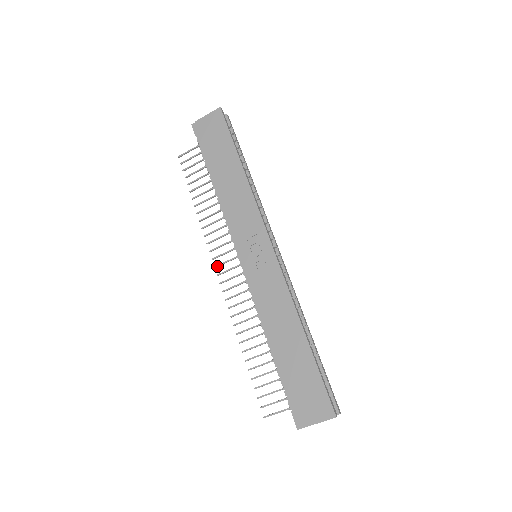
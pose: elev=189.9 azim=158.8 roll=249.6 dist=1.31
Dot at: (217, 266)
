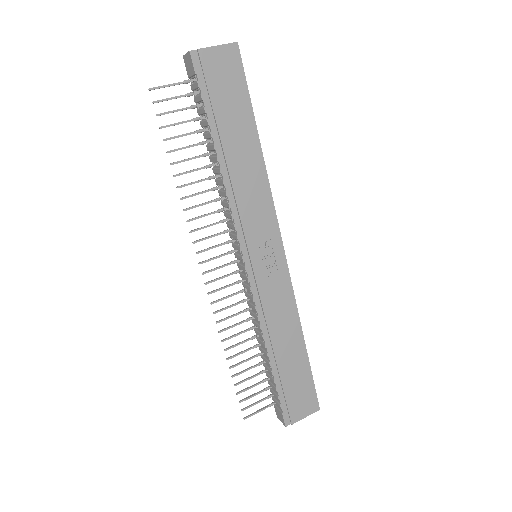
Dot at: occluded
